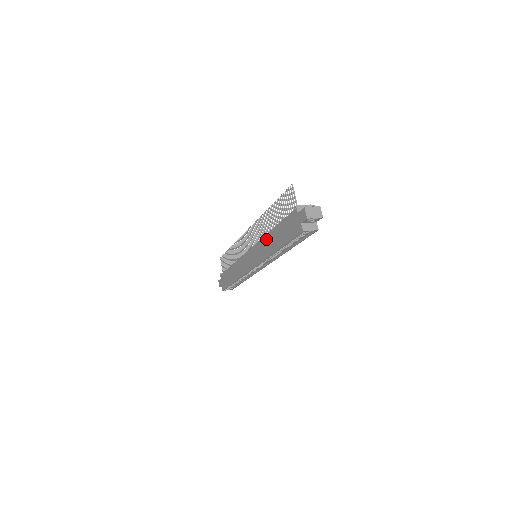
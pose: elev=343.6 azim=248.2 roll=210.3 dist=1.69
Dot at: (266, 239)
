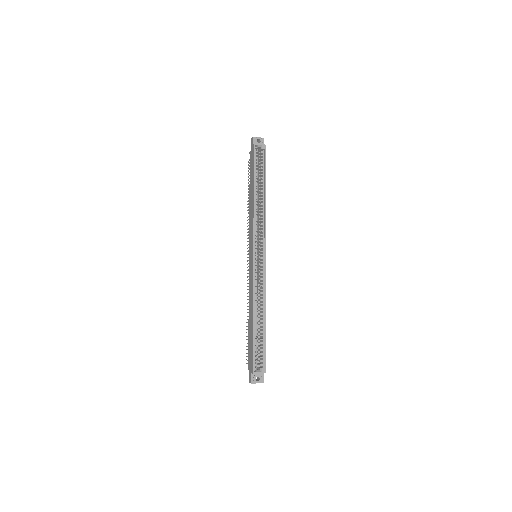
Dot at: (250, 212)
